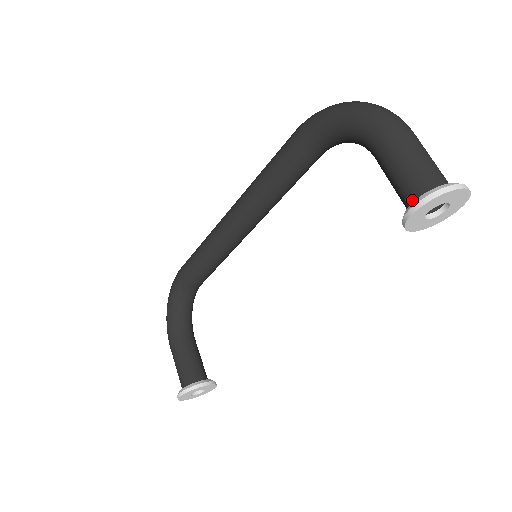
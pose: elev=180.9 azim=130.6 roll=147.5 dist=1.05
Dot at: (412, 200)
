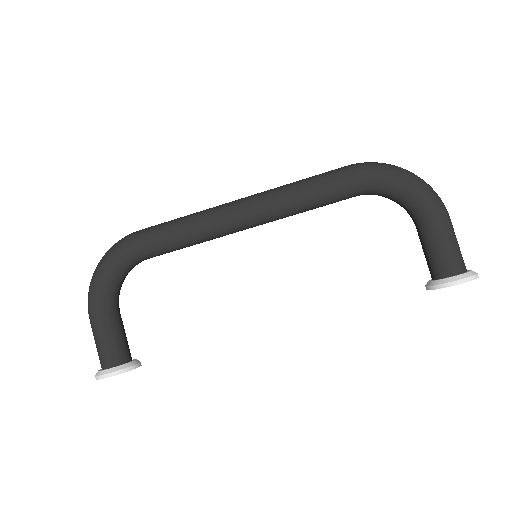
Dot at: (448, 273)
